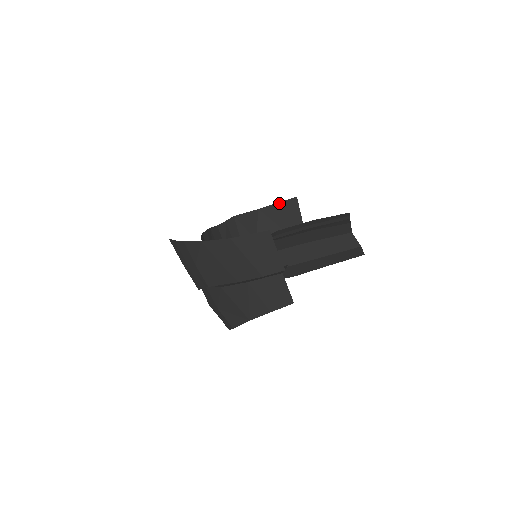
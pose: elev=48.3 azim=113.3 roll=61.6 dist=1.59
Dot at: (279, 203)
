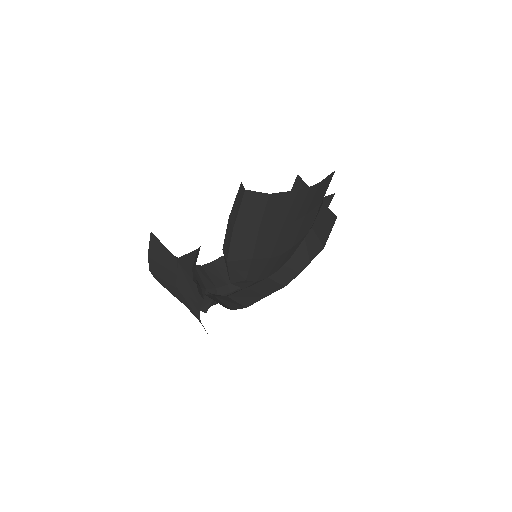
Dot at: occluded
